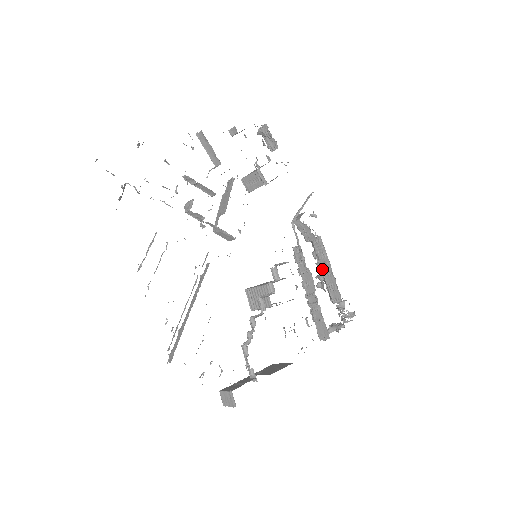
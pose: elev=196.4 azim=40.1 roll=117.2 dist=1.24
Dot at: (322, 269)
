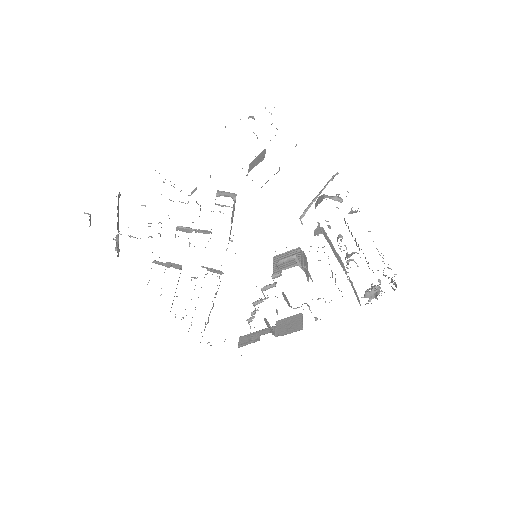
Dot at: (358, 245)
